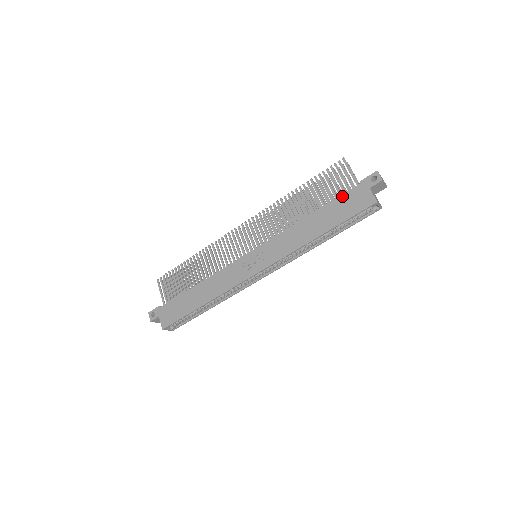
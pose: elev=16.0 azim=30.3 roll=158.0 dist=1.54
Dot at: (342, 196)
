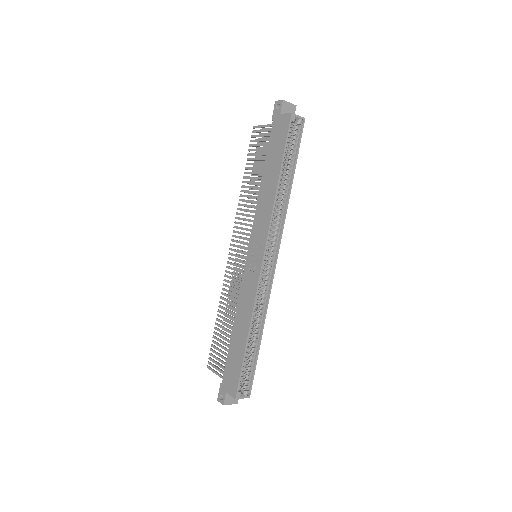
Dot at: (269, 142)
